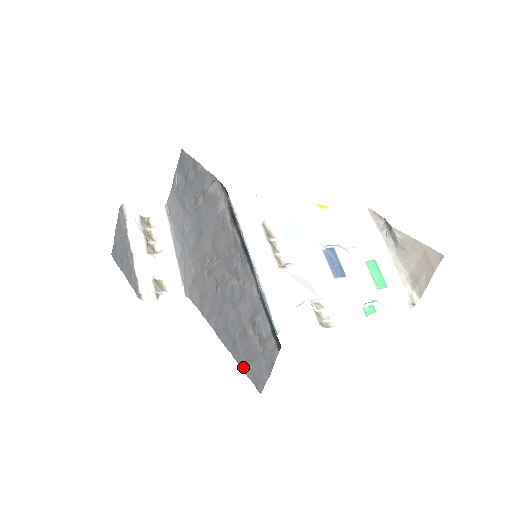
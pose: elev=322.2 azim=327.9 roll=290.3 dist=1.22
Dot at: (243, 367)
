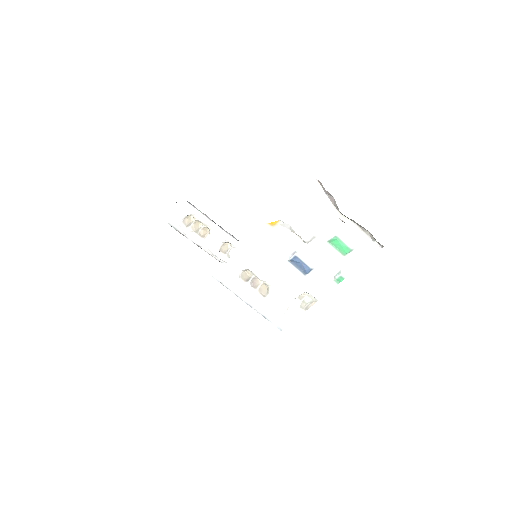
Dot at: occluded
